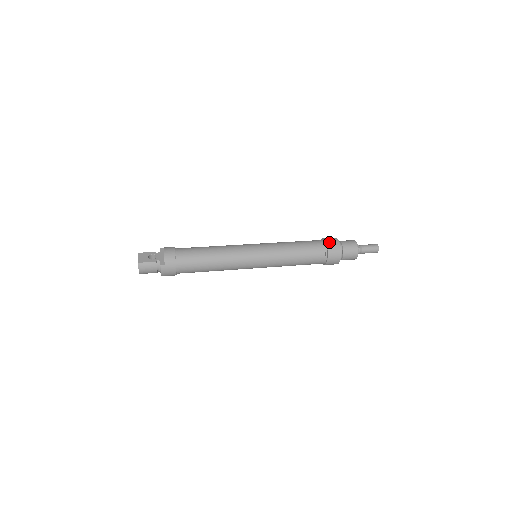
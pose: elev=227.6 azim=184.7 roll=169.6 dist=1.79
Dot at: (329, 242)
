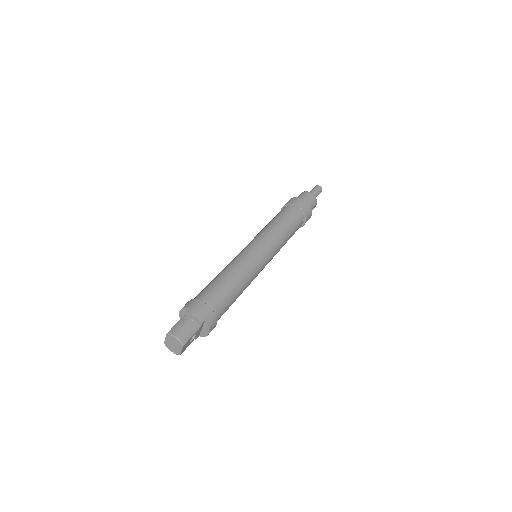
Dot at: (283, 206)
